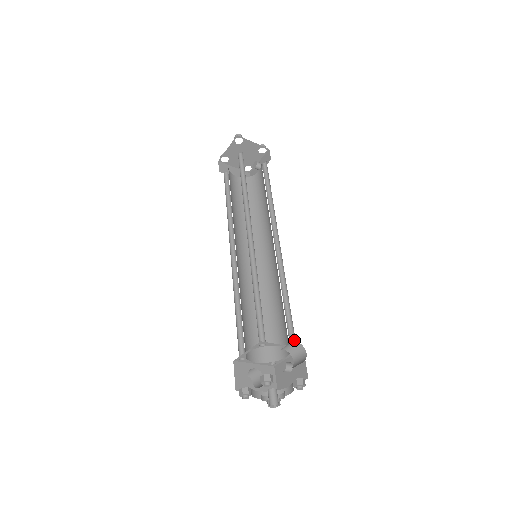
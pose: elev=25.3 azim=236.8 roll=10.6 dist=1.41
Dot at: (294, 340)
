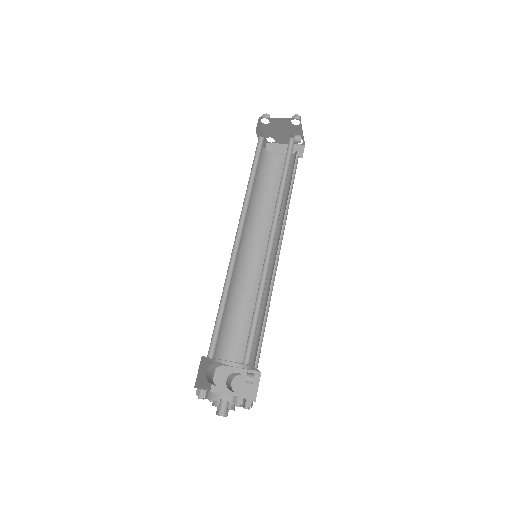
Dot at: occluded
